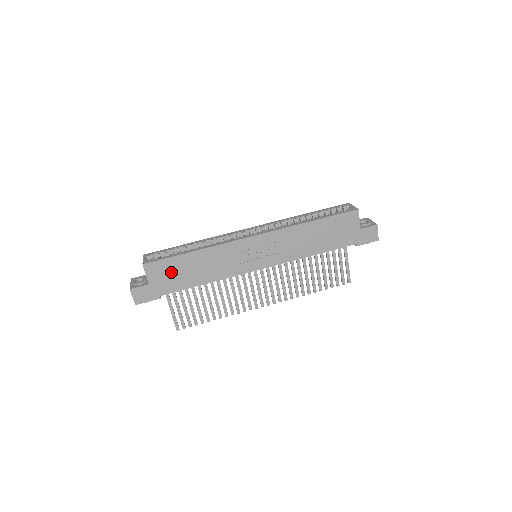
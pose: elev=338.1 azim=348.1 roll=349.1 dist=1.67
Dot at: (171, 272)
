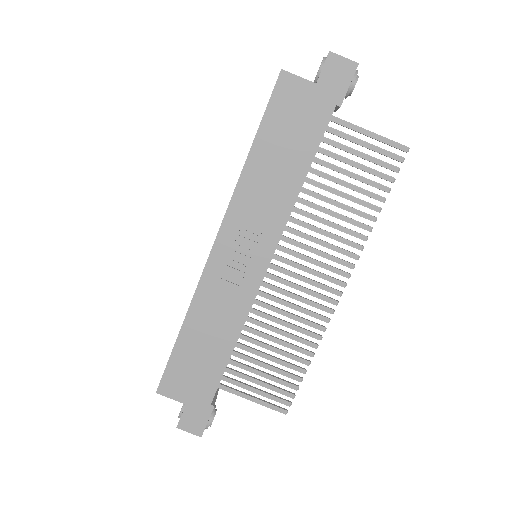
Dot at: (189, 371)
